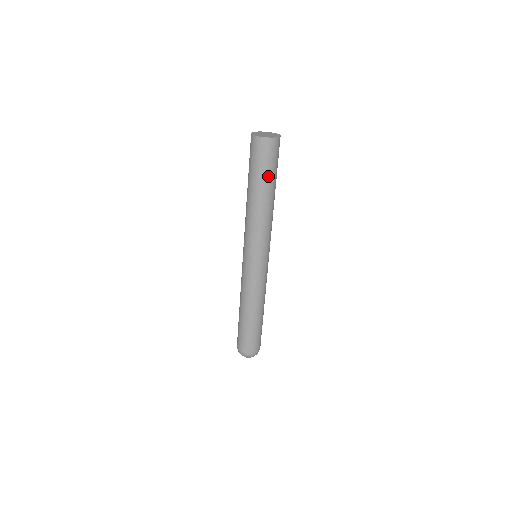
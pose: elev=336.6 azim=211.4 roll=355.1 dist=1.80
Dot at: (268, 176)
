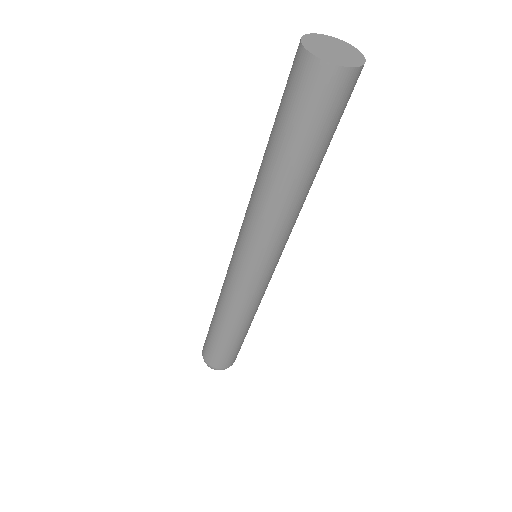
Dot at: (299, 141)
